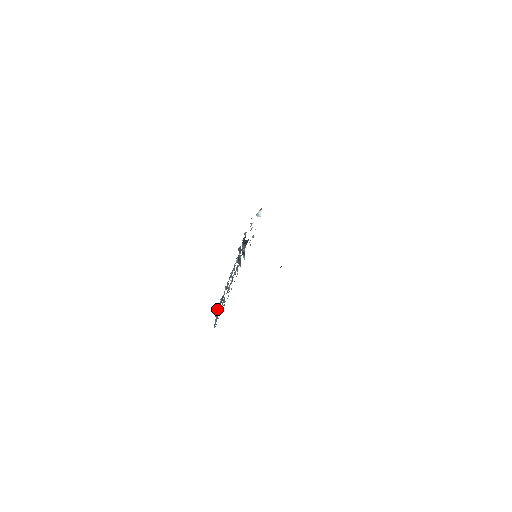
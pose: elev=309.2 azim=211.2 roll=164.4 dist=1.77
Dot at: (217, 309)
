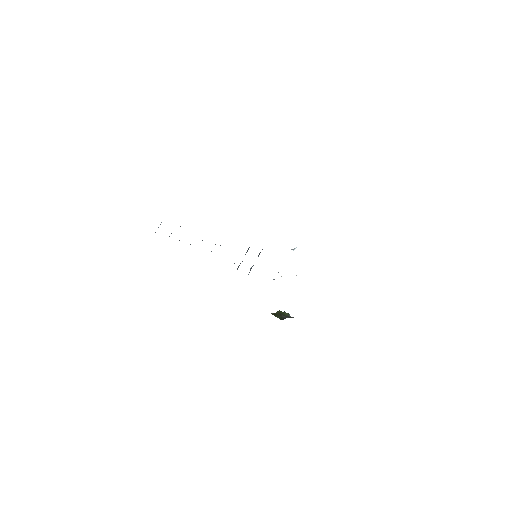
Dot at: occluded
